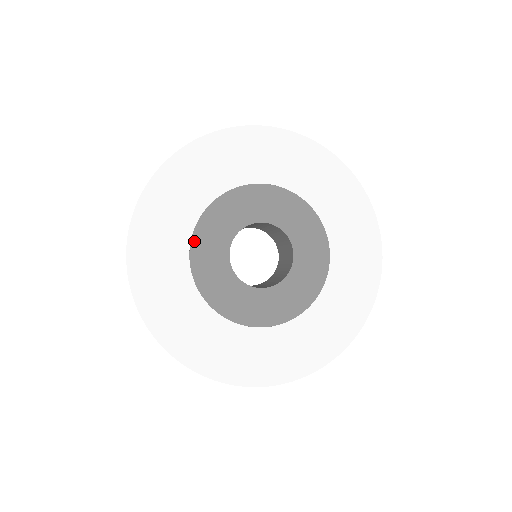
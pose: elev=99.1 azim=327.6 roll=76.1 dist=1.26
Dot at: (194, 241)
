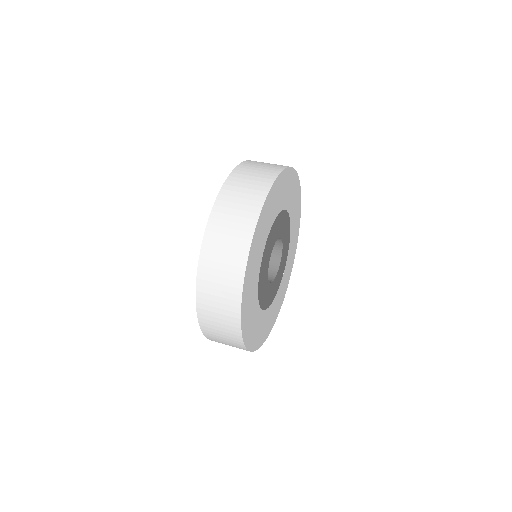
Dot at: (260, 303)
